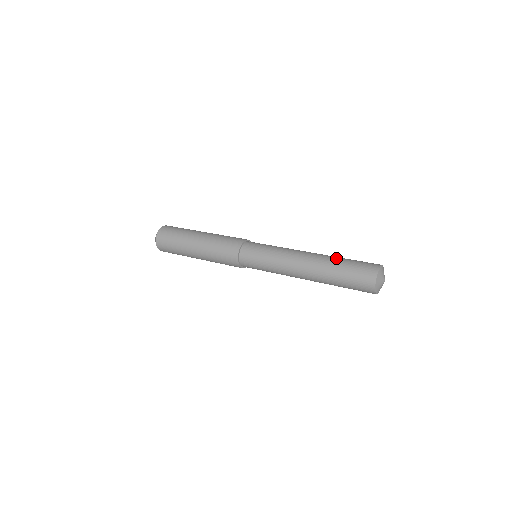
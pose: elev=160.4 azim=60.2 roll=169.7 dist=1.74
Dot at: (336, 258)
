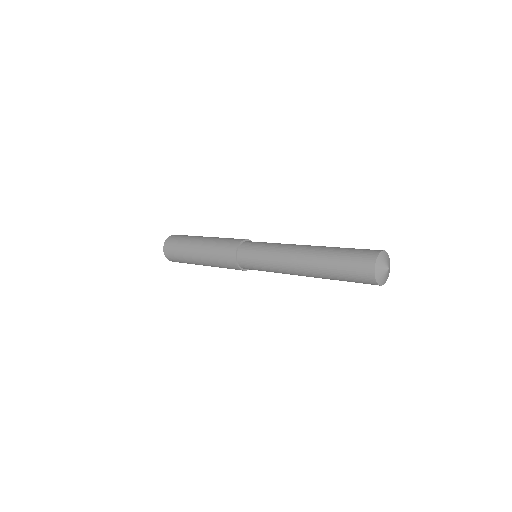
Dot at: (332, 249)
